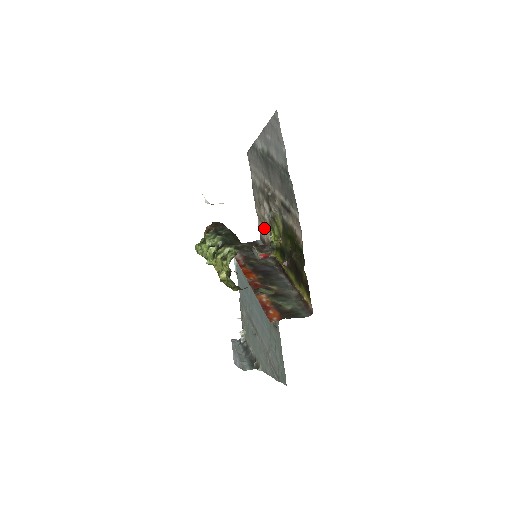
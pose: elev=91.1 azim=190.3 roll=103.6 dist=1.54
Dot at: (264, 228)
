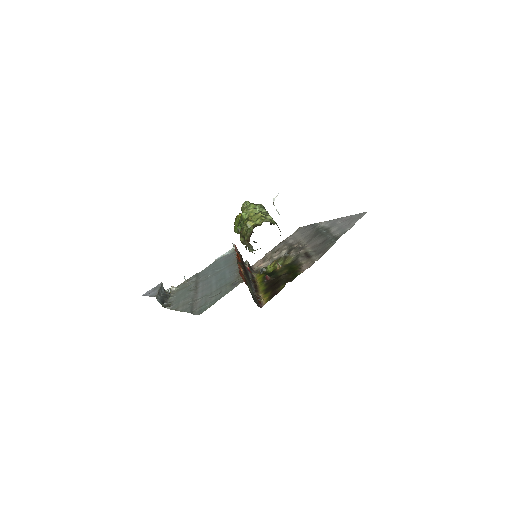
Dot at: (263, 262)
